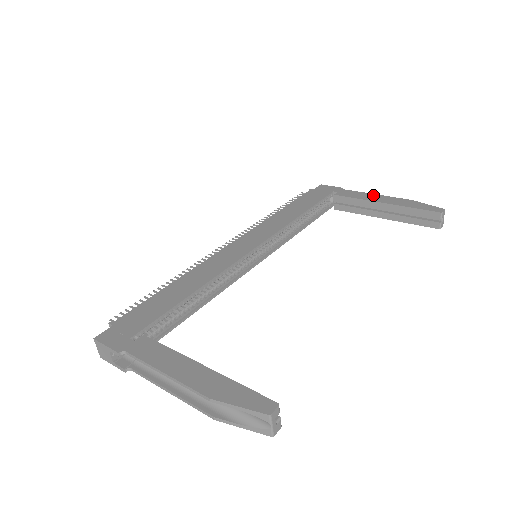
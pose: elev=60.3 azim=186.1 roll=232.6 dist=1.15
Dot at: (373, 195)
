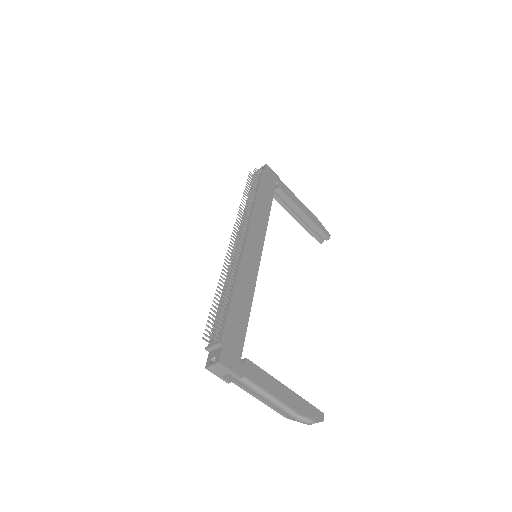
Dot at: (298, 199)
